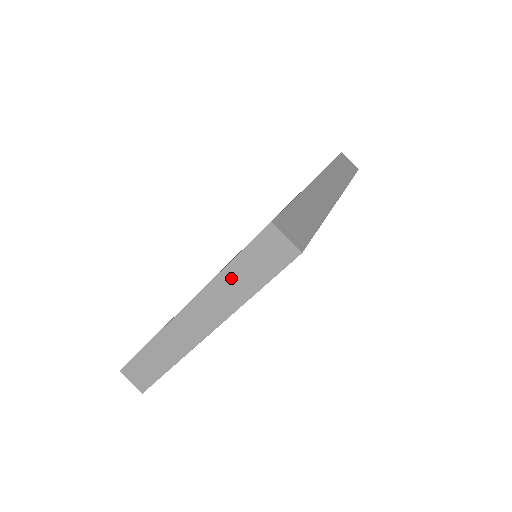
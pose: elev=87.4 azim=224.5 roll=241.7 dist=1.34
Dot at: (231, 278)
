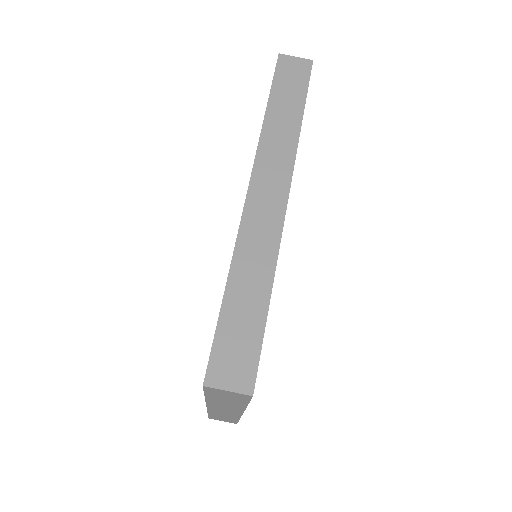
Dot at: (217, 401)
